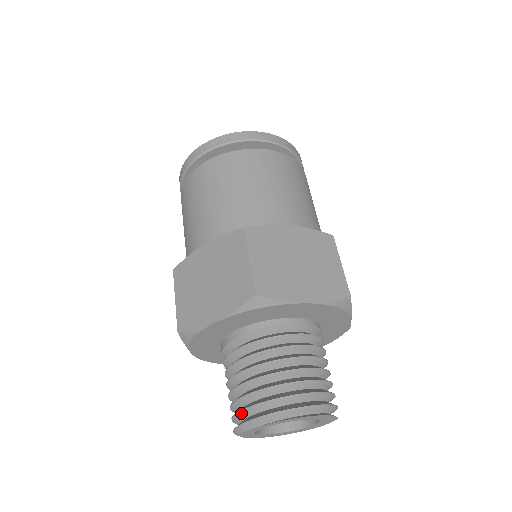
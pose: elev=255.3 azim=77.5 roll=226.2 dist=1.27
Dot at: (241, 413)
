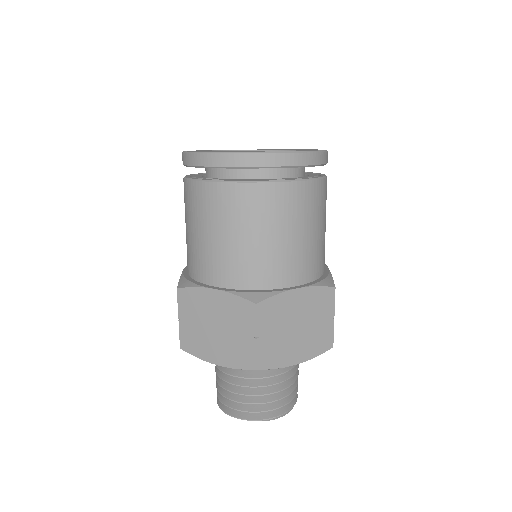
Dot at: occluded
